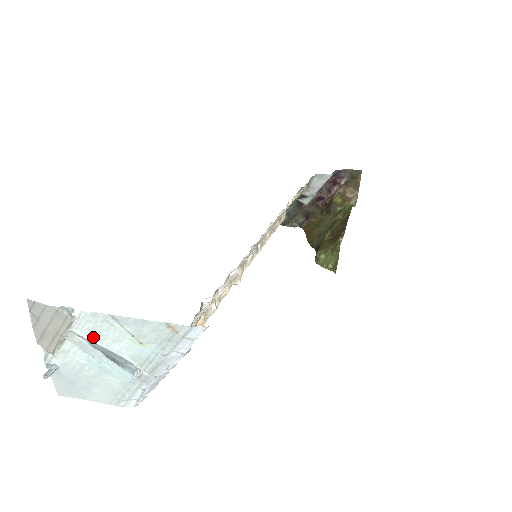
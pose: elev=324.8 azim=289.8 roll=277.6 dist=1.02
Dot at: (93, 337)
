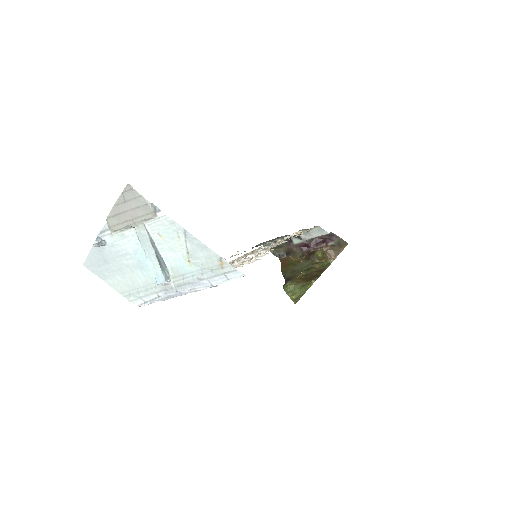
Dot at: (156, 237)
